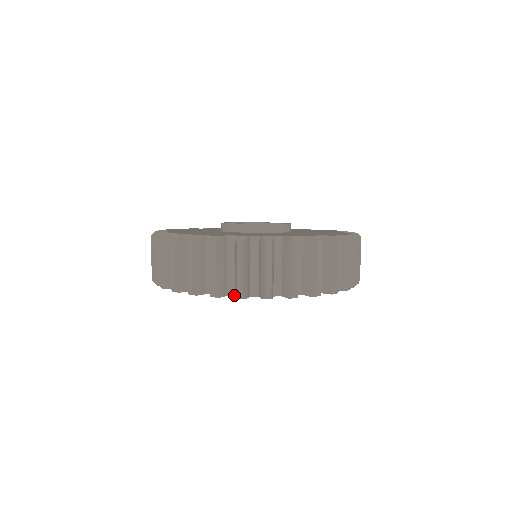
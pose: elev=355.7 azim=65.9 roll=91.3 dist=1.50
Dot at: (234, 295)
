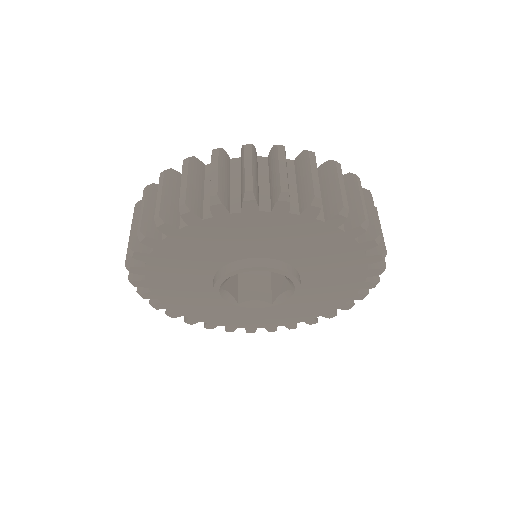
Dot at: (186, 225)
